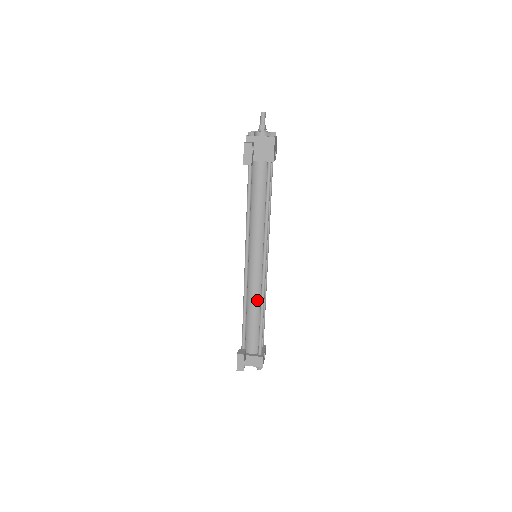
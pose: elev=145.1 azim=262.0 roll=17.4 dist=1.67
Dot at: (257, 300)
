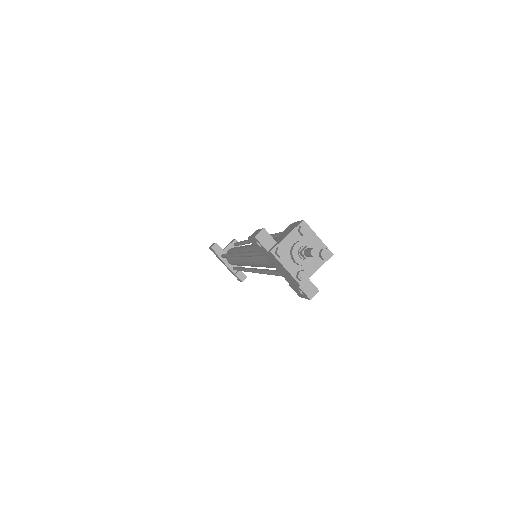
Dot at: occluded
